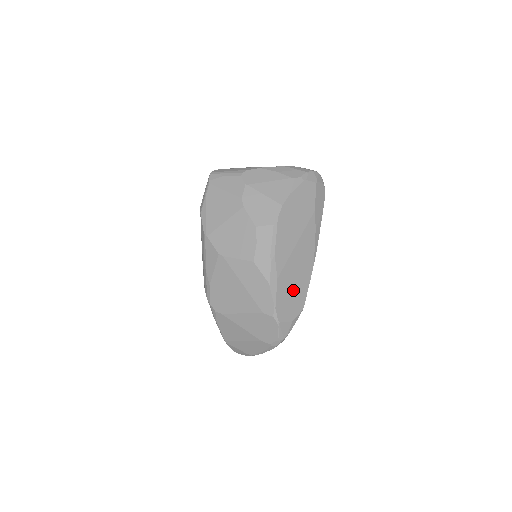
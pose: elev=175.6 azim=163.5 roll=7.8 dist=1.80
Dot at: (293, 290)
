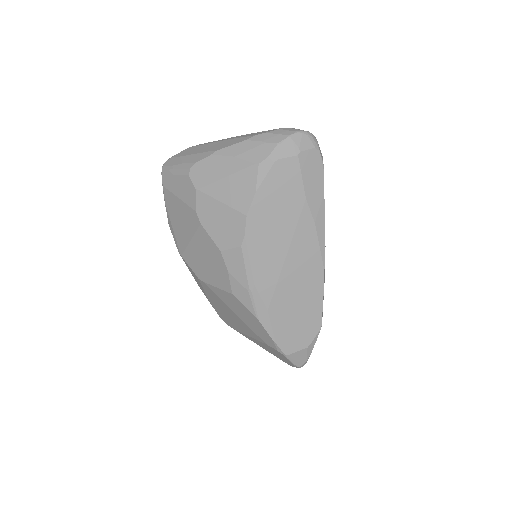
Dot at: (298, 313)
